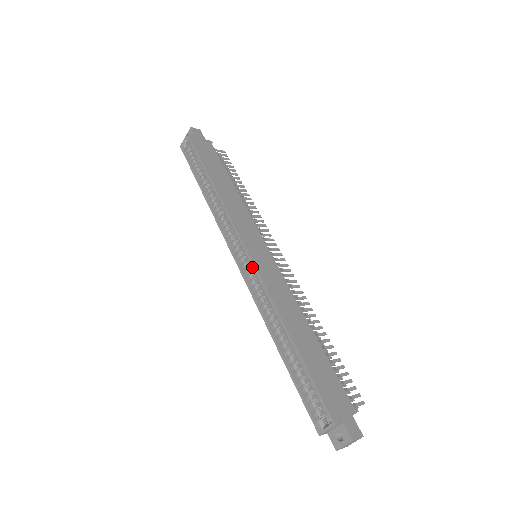
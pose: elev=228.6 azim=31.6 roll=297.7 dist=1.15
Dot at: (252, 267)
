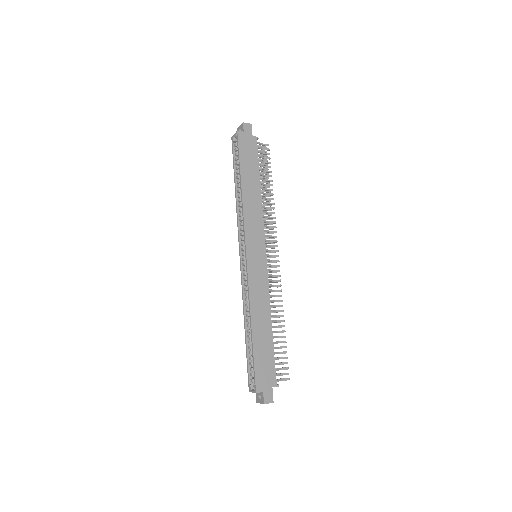
Dot at: (247, 269)
